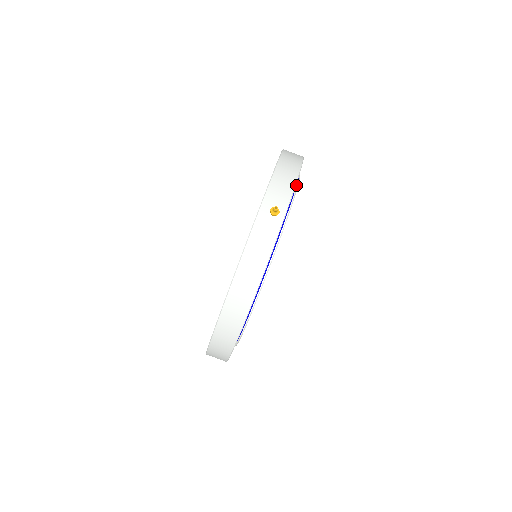
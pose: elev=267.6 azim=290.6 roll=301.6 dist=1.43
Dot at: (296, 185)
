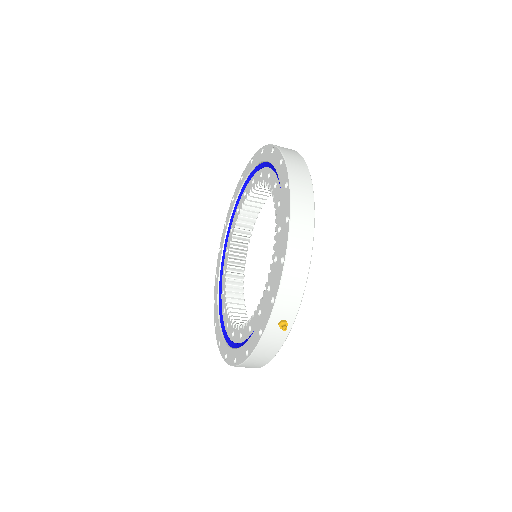
Dot at: occluded
